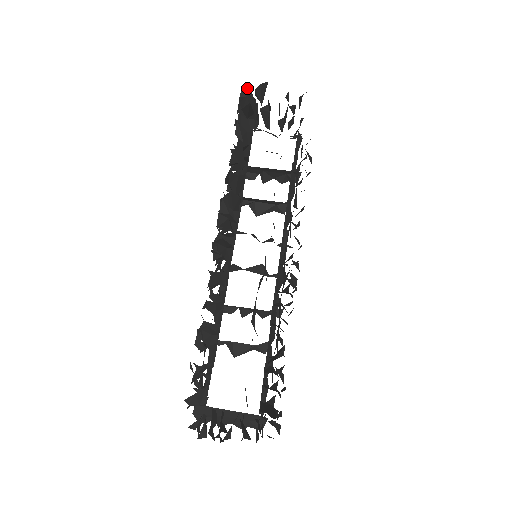
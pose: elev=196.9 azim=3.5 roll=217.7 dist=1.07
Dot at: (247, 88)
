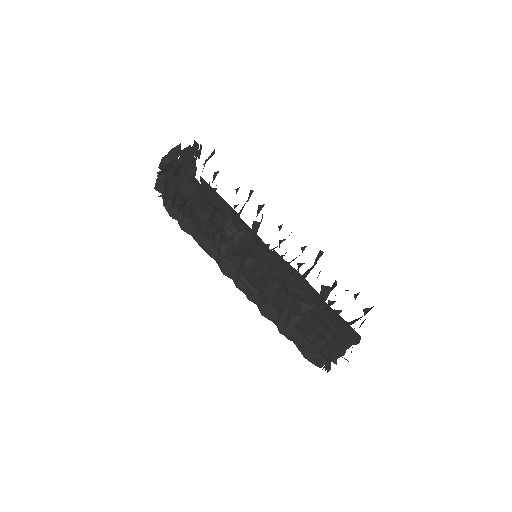
Dot at: (162, 158)
